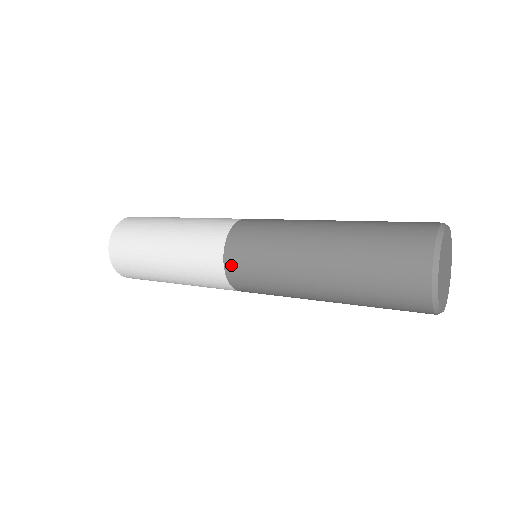
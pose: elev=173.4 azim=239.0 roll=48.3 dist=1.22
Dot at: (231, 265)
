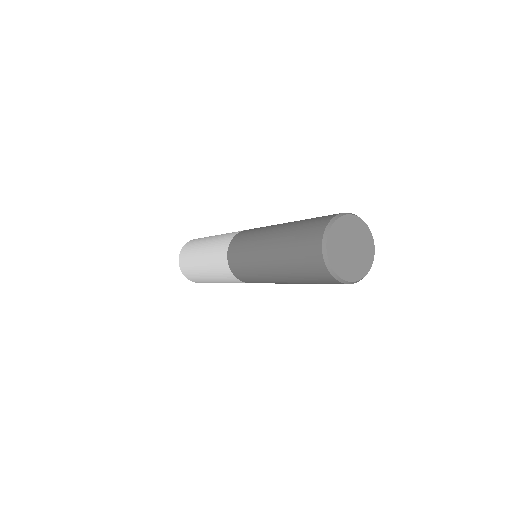
Dot at: (231, 250)
